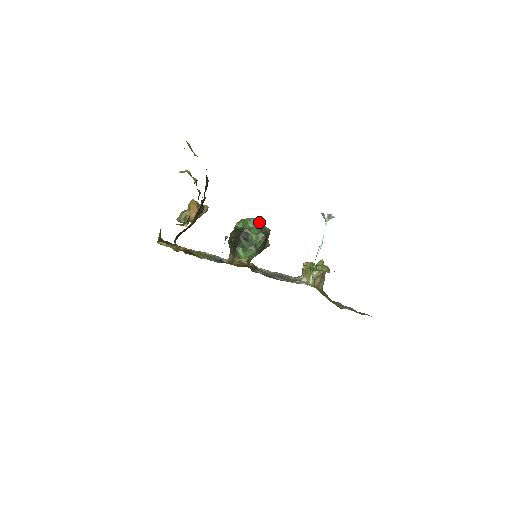
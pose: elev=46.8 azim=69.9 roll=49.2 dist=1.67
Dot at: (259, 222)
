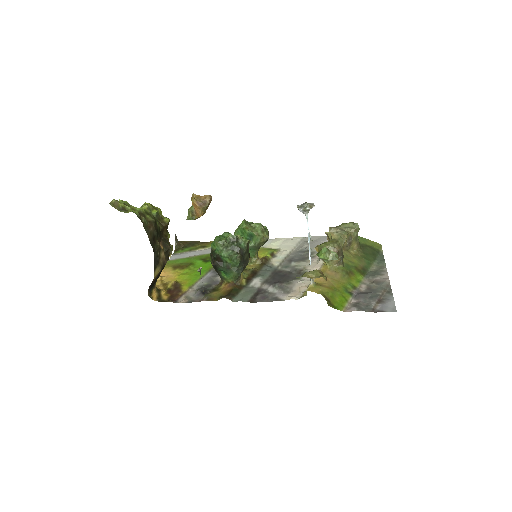
Dot at: (230, 240)
